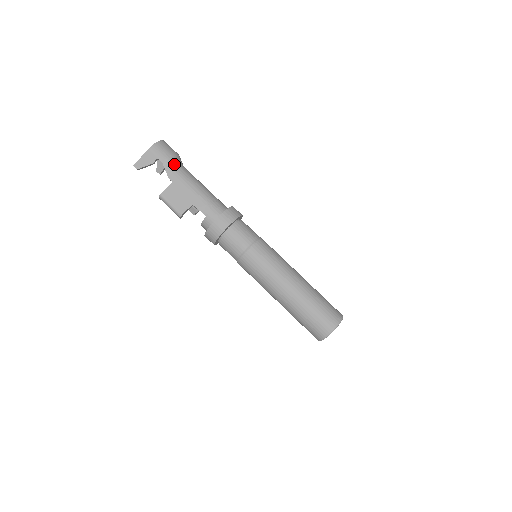
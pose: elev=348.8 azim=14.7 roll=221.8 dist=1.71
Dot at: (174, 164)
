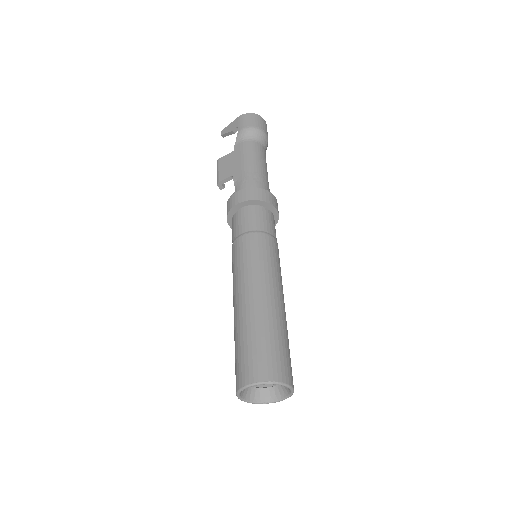
Dot at: (248, 135)
